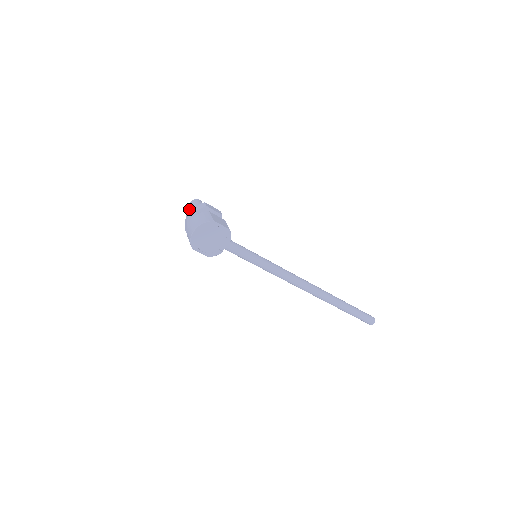
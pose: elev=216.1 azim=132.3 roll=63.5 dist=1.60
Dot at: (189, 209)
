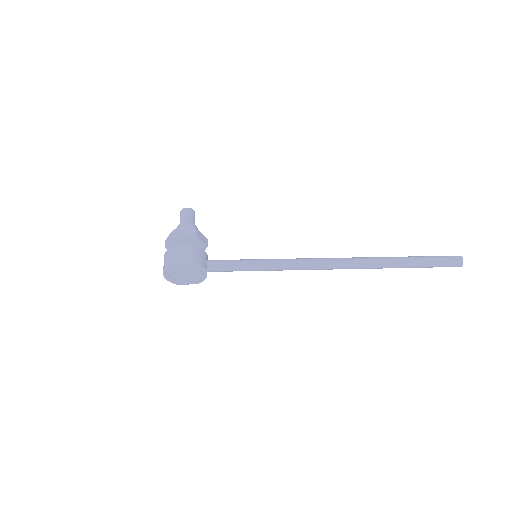
Dot at: occluded
